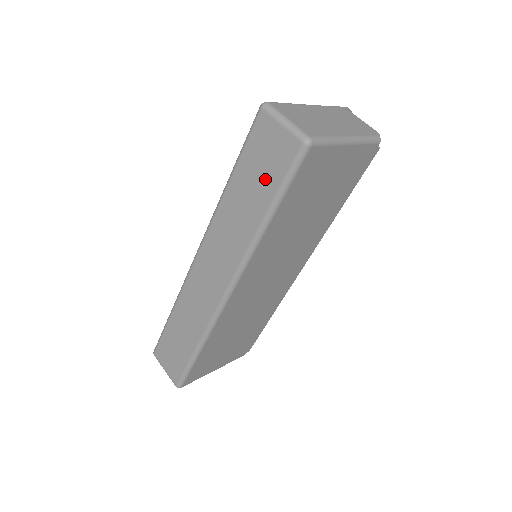
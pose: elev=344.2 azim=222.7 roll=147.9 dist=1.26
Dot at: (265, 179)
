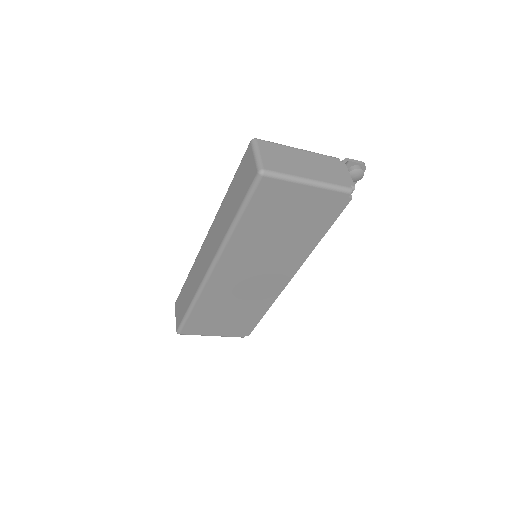
Dot at: (240, 192)
